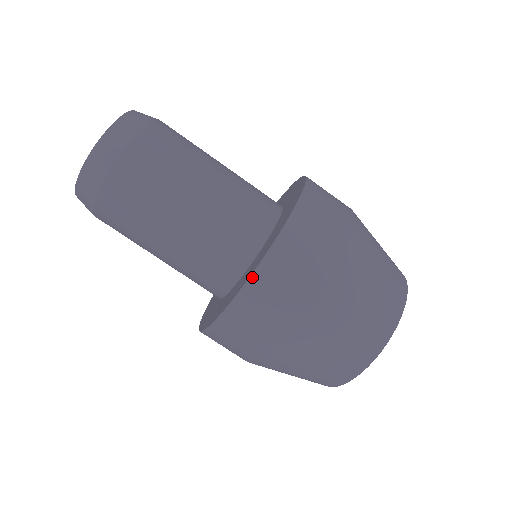
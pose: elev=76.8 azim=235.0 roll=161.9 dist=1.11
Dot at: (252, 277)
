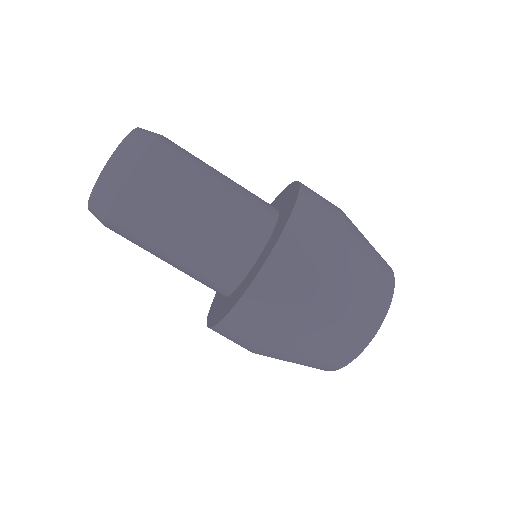
Dot at: (263, 268)
